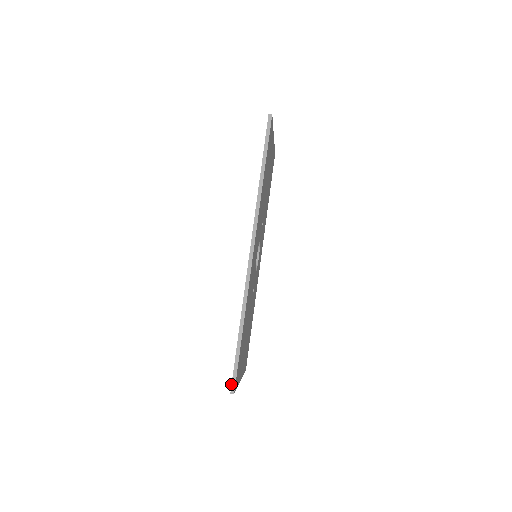
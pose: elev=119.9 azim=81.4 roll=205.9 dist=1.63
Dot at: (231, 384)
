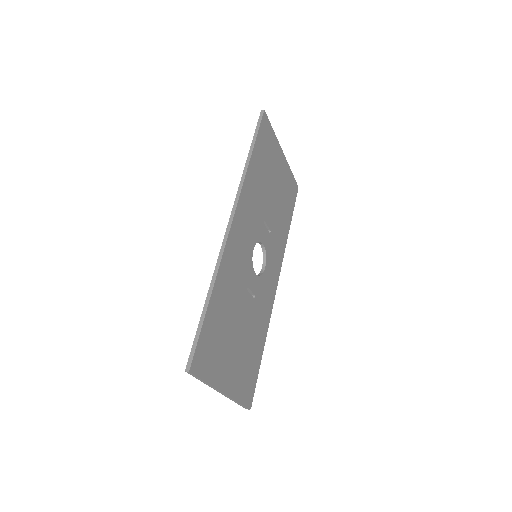
Dot at: (188, 360)
